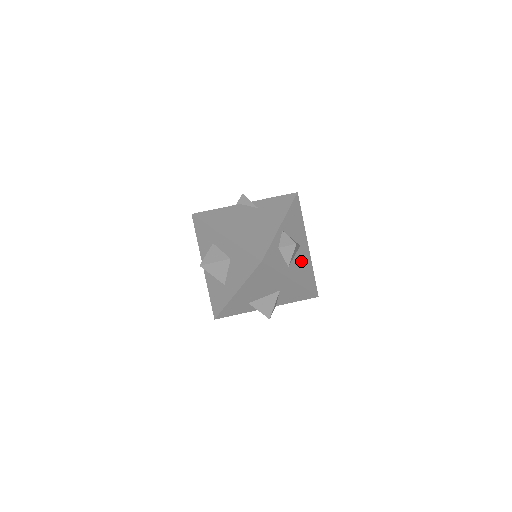
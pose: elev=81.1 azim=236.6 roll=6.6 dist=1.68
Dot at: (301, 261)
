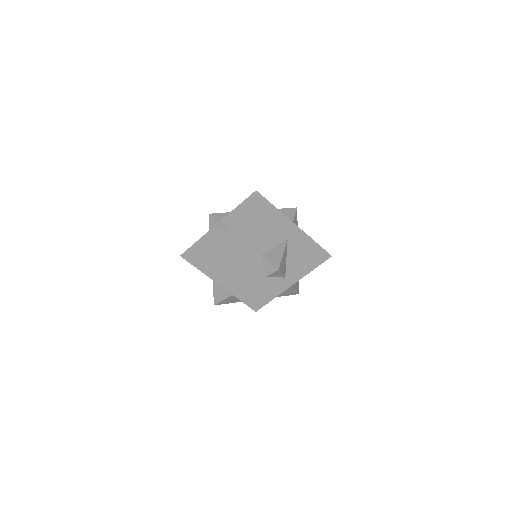
Dot at: (296, 252)
